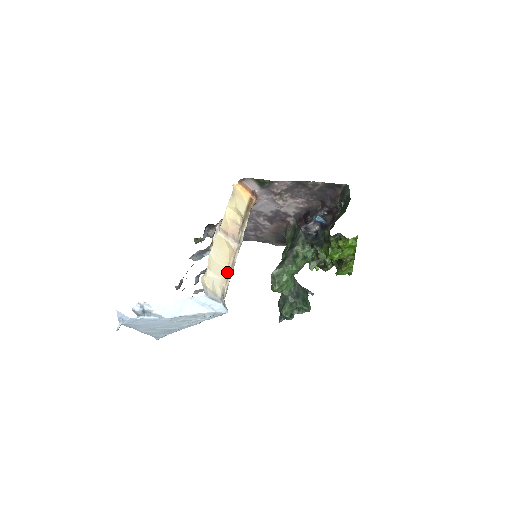
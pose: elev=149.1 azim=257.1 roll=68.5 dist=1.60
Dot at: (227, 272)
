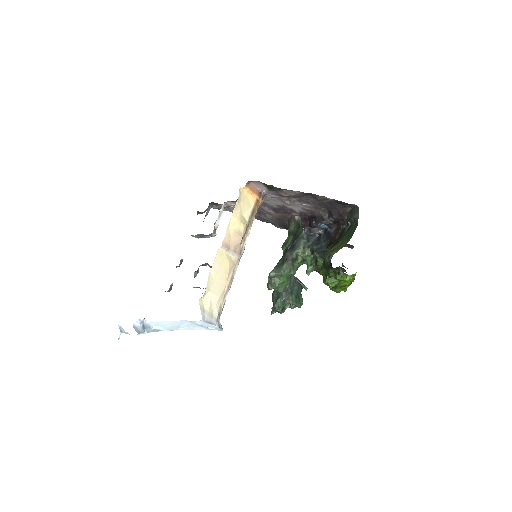
Dot at: (225, 288)
